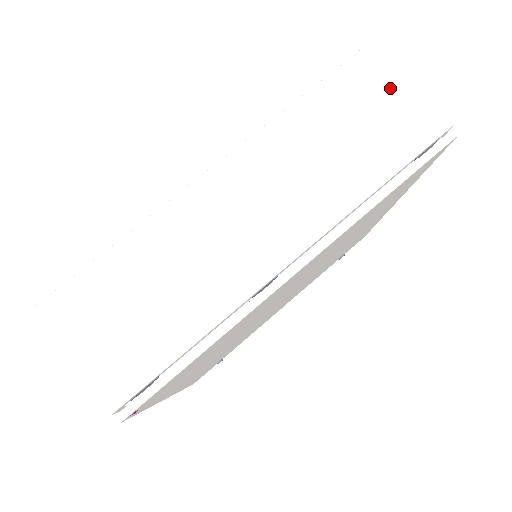
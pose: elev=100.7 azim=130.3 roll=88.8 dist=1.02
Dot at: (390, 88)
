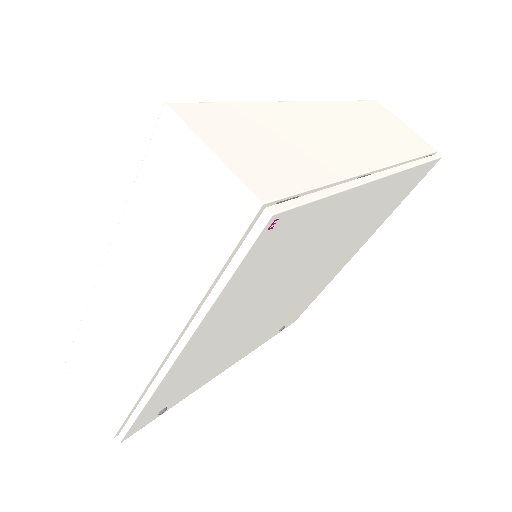
Dot at: (397, 122)
